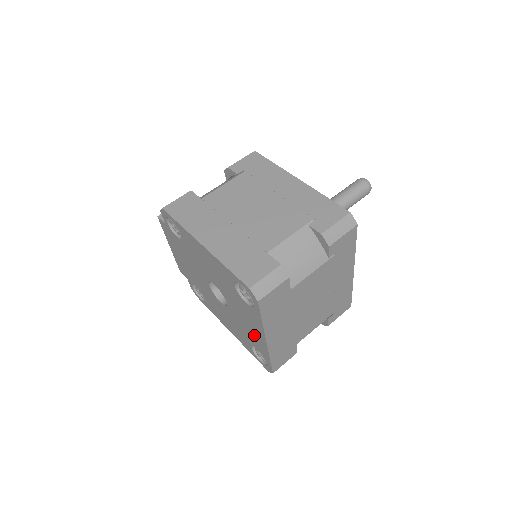
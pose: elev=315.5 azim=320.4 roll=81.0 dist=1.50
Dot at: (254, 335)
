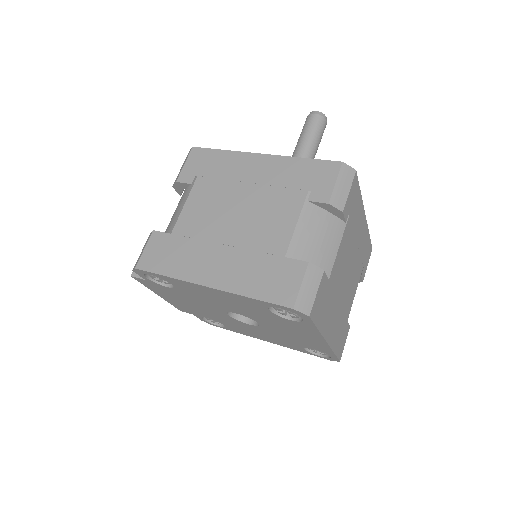
Dot at: (307, 340)
